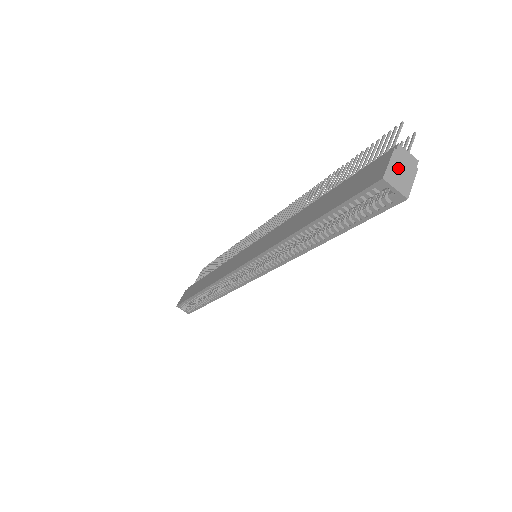
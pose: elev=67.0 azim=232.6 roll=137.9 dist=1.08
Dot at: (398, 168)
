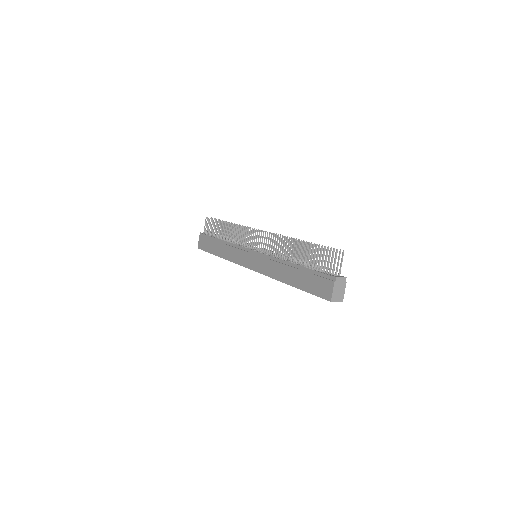
Dot at: (337, 290)
